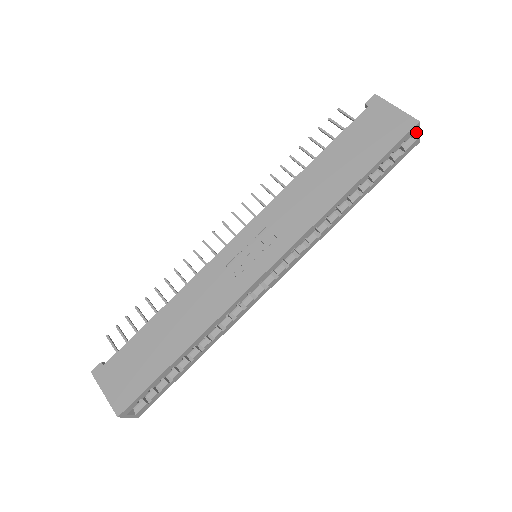
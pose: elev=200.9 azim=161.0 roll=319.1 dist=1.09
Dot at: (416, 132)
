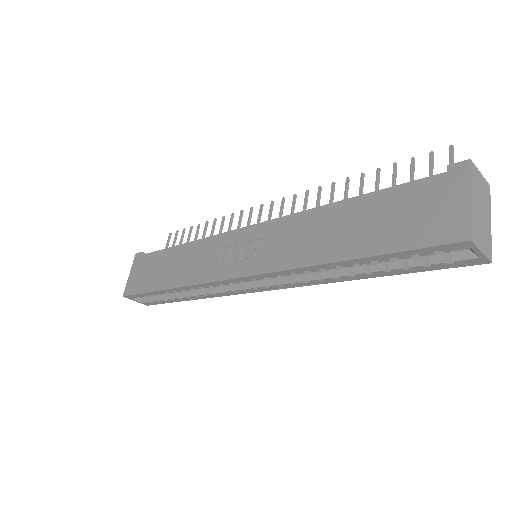
Dot at: (472, 249)
